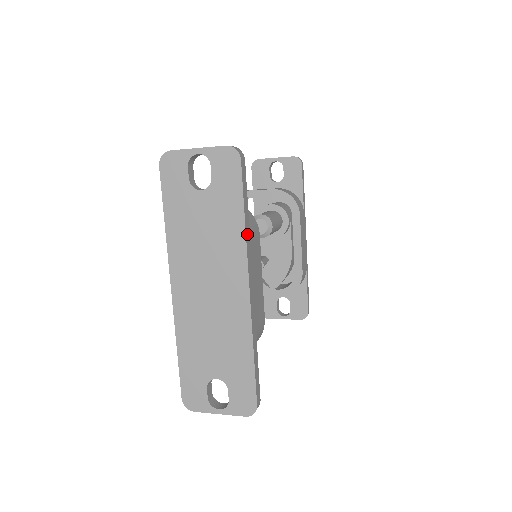
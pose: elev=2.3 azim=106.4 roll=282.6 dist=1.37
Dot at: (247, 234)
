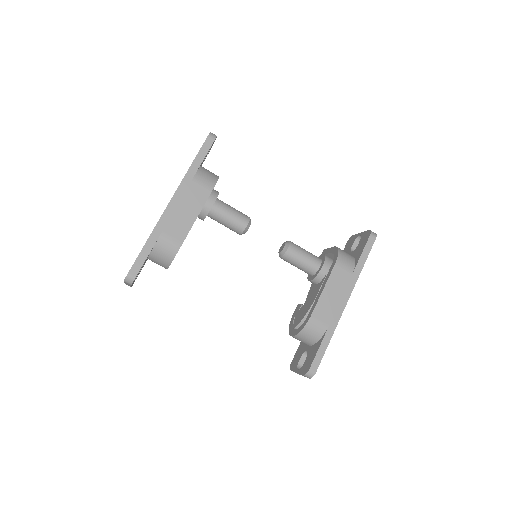
Dot at: (189, 175)
